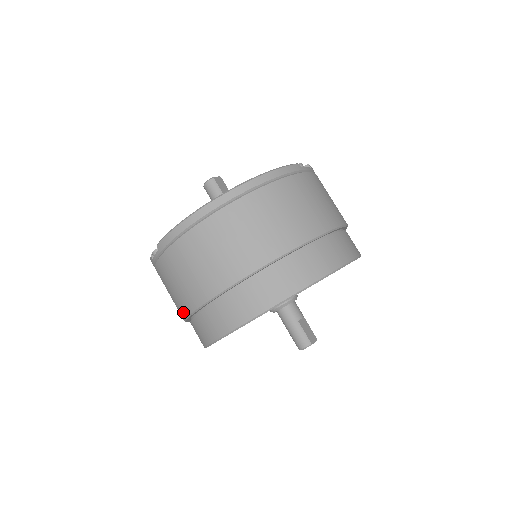
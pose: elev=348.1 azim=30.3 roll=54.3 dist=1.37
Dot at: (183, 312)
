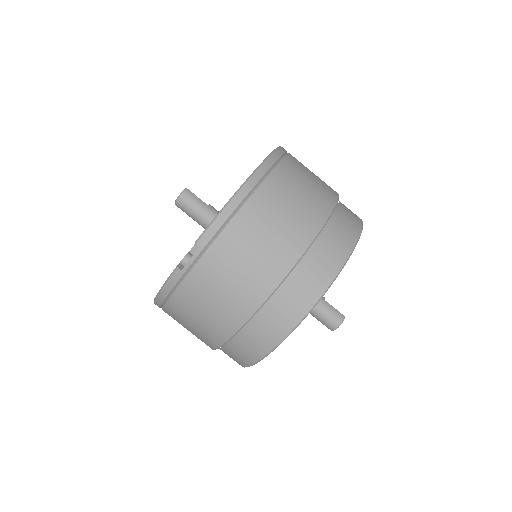
Dot at: (243, 314)
